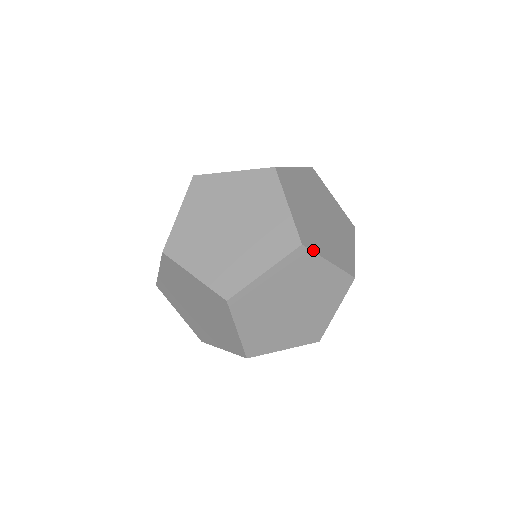
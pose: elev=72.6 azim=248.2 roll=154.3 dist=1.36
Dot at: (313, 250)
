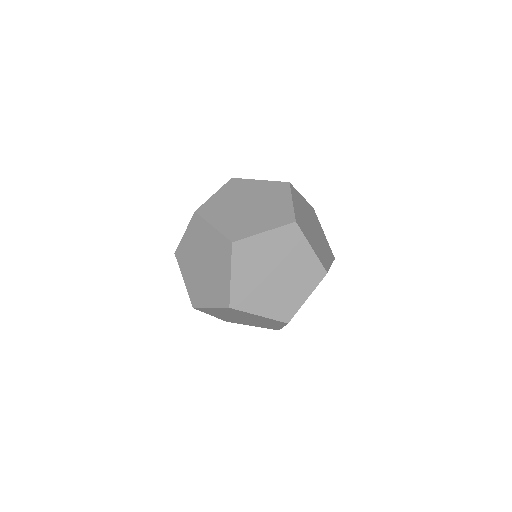
Dot at: (295, 313)
